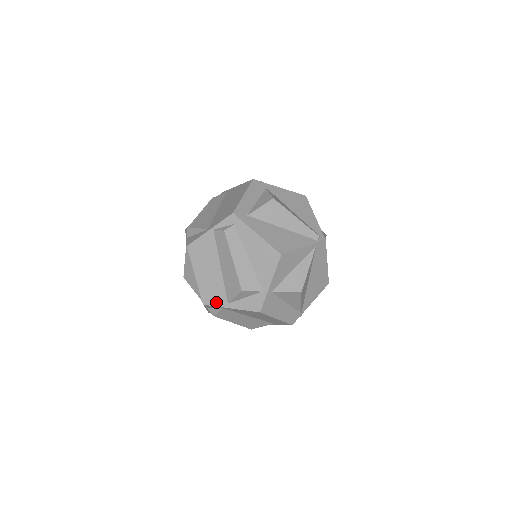
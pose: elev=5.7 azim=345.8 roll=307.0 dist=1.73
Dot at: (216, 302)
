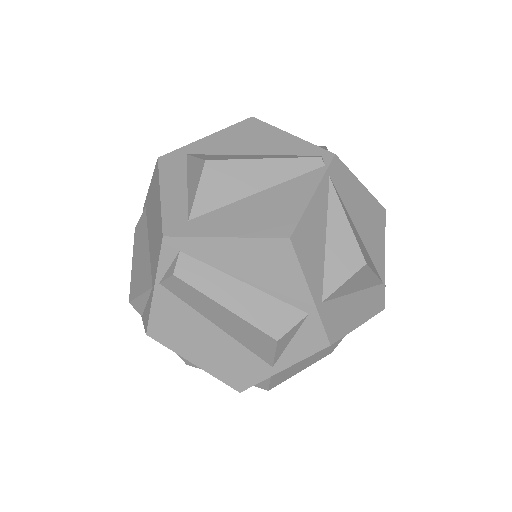
Dot at: (254, 377)
